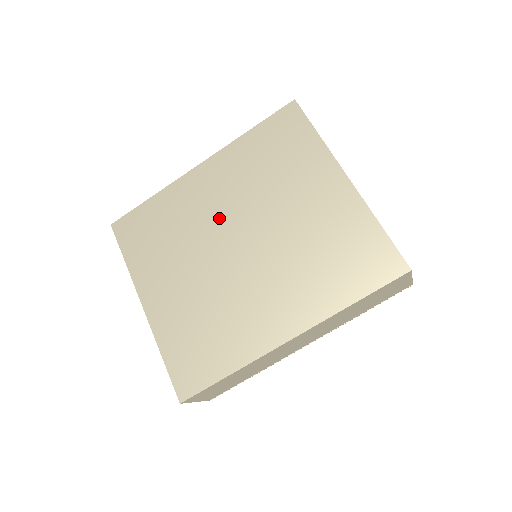
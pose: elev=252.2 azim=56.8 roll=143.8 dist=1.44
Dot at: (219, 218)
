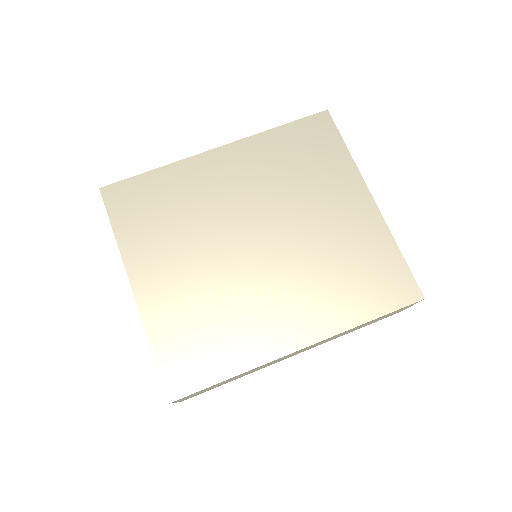
Dot at: (235, 209)
